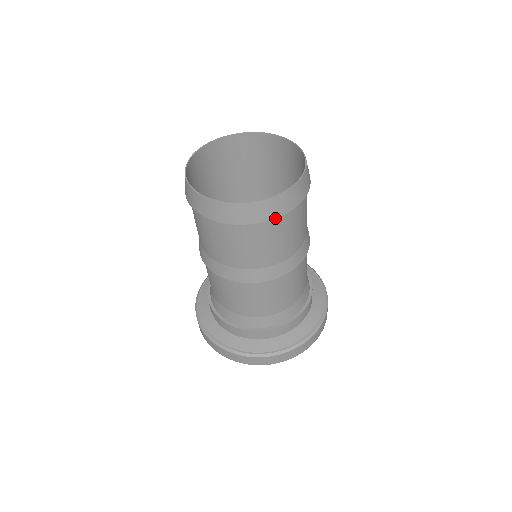
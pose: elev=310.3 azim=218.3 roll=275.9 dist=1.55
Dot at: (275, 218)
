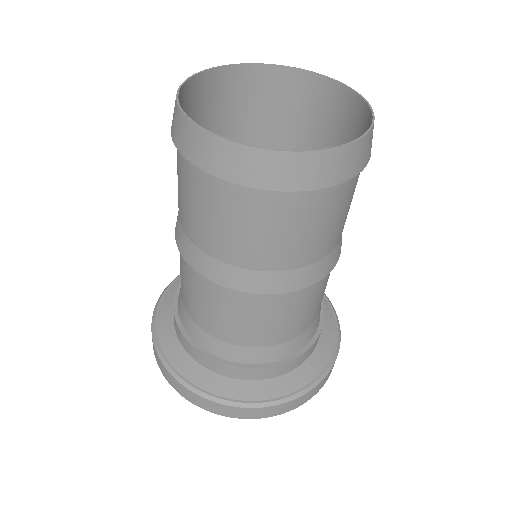
Dot at: (236, 183)
